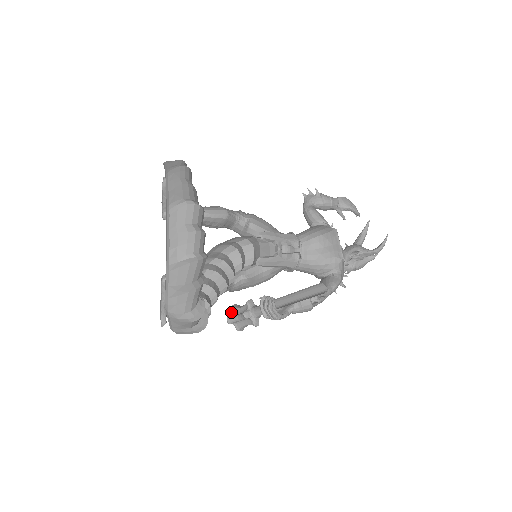
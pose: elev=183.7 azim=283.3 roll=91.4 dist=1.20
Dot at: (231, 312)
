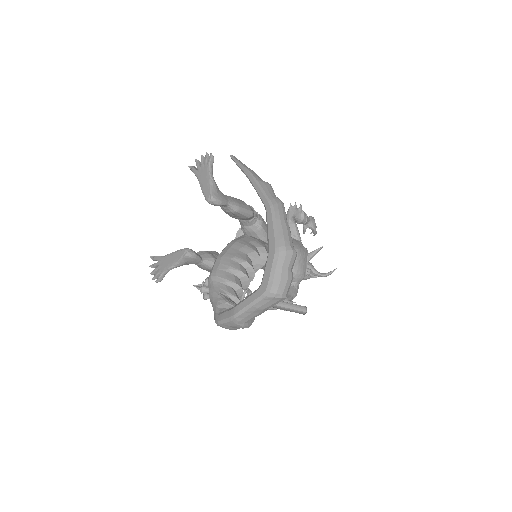
Dot at: (206, 283)
